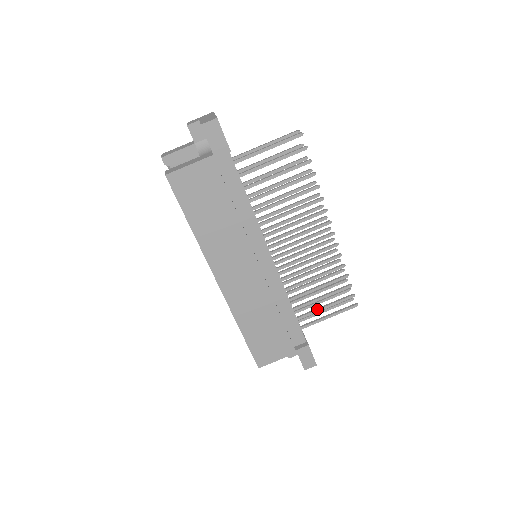
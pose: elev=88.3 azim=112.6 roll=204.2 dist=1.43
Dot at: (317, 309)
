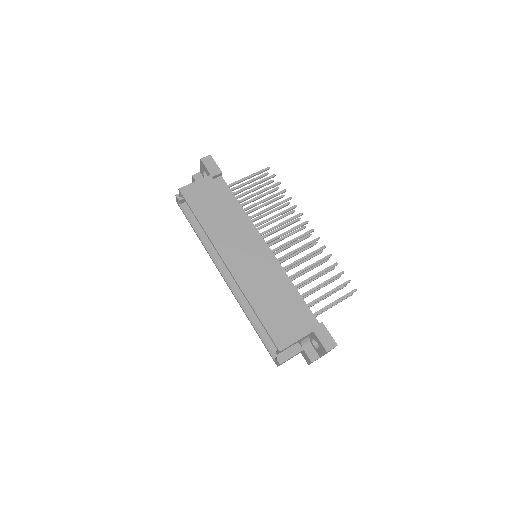
Dot at: (321, 296)
